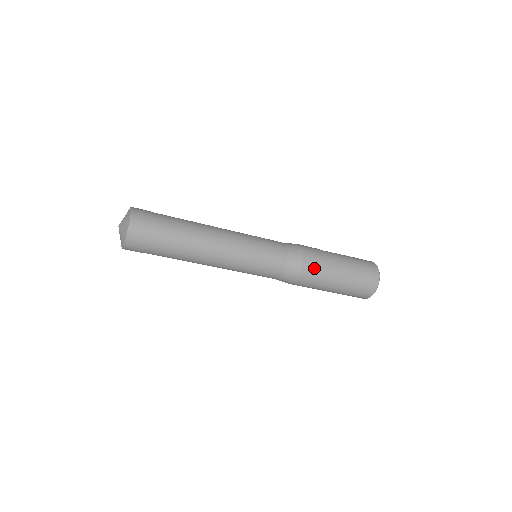
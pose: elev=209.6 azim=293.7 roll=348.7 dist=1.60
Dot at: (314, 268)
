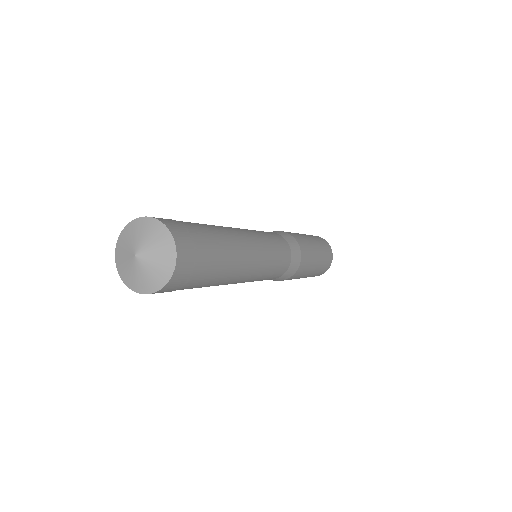
Dot at: (305, 248)
